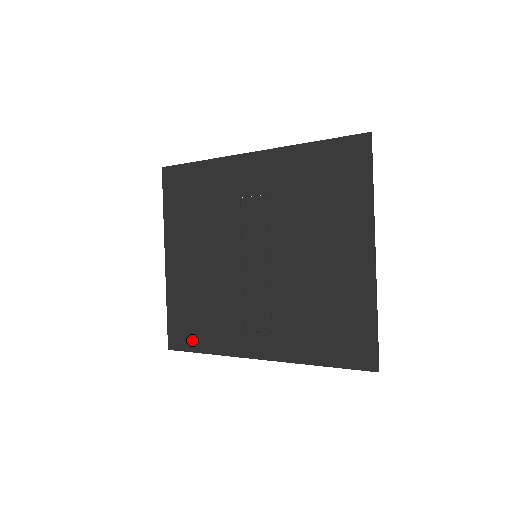
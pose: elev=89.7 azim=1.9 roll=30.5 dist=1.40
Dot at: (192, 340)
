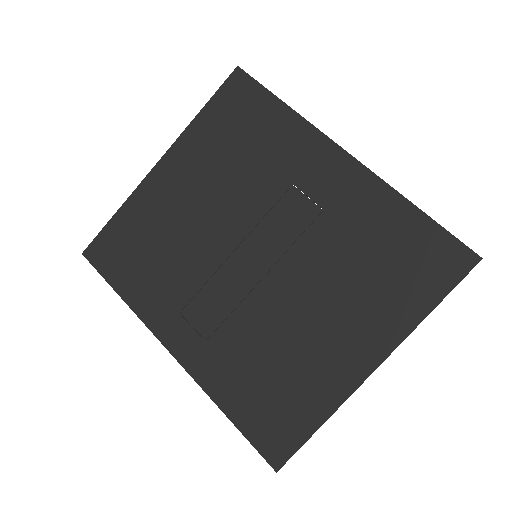
Dot at: (116, 269)
